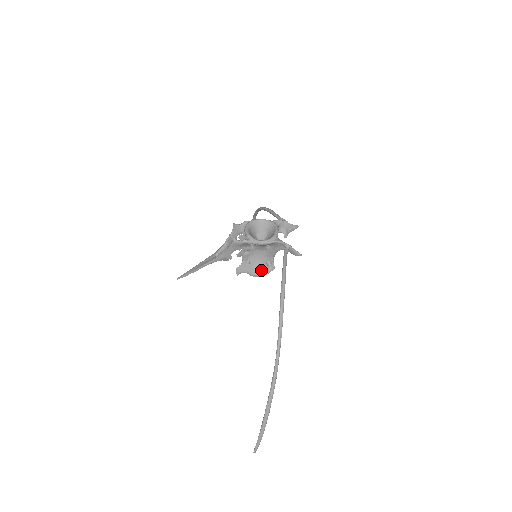
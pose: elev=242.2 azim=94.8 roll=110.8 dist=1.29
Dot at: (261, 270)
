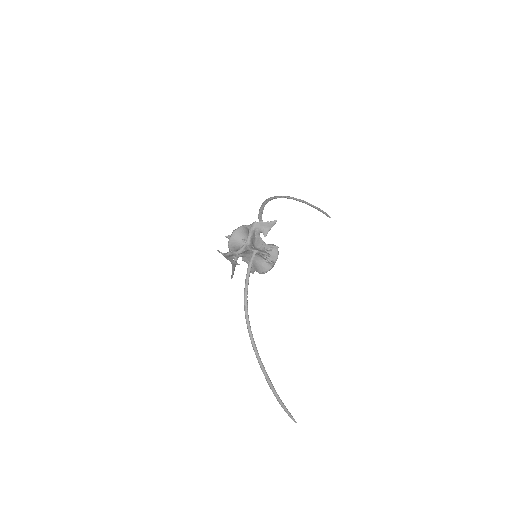
Dot at: (262, 268)
